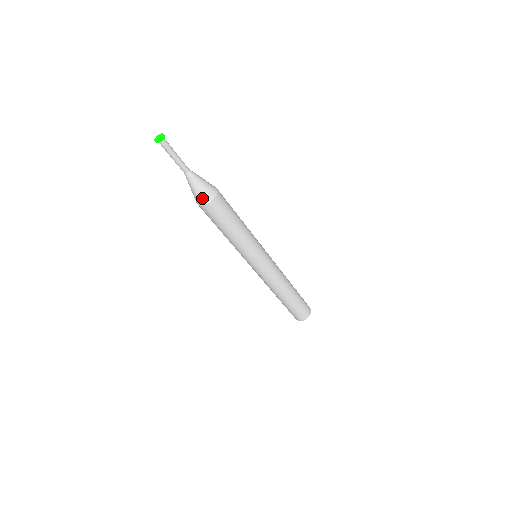
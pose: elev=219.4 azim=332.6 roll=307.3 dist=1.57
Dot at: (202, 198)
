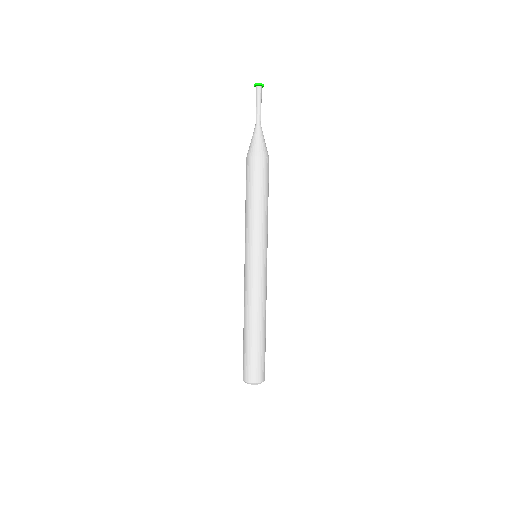
Dot at: (255, 150)
